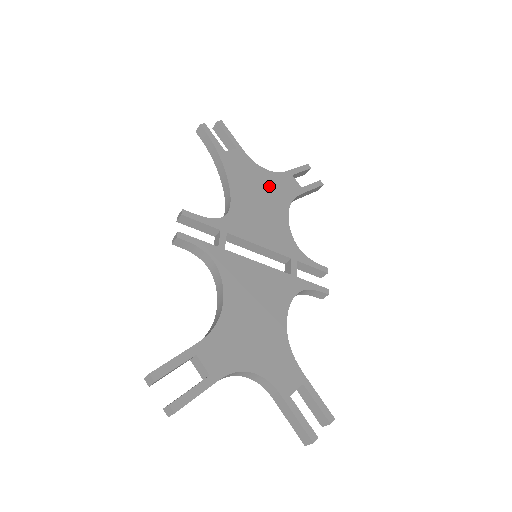
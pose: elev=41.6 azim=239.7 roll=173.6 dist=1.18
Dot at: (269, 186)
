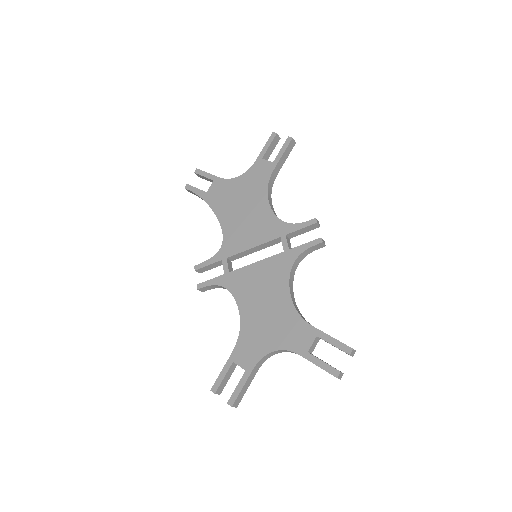
Dot at: (246, 189)
